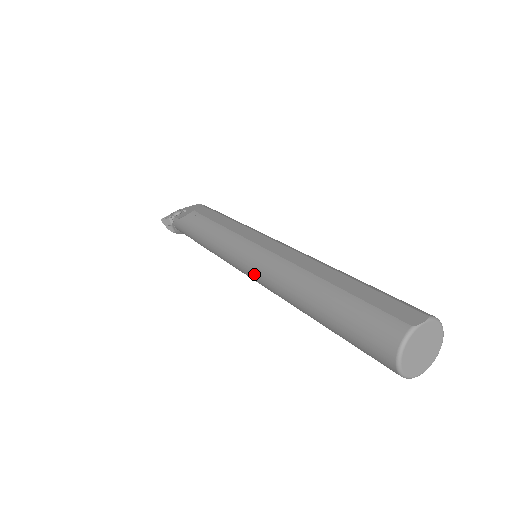
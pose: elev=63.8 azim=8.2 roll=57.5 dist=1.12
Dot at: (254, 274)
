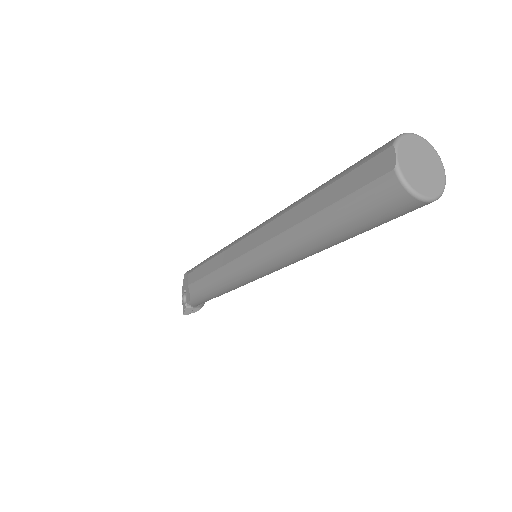
Dot at: (272, 270)
